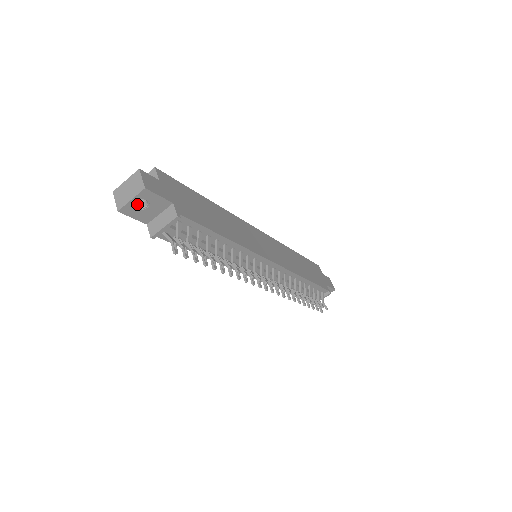
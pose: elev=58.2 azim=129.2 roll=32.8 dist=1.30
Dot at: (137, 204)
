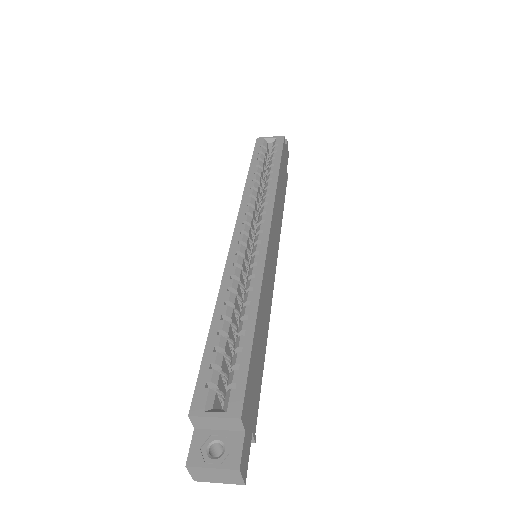
Dot at: occluded
